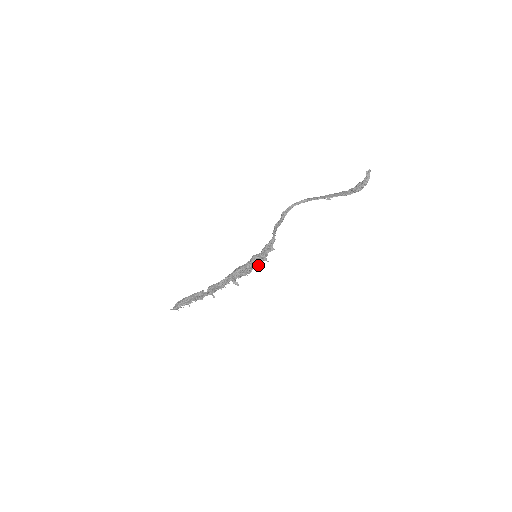
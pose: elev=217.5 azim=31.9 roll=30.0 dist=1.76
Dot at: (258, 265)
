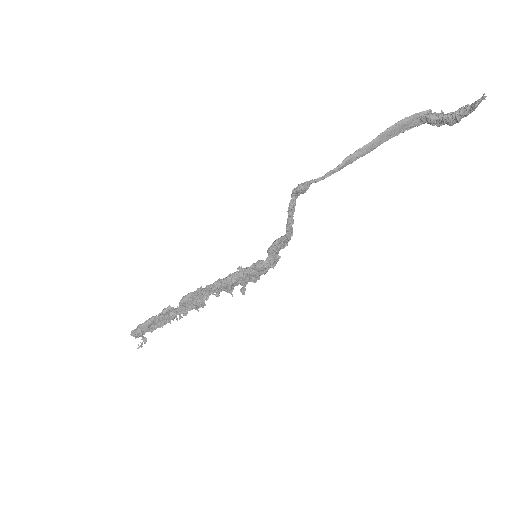
Dot at: (267, 270)
